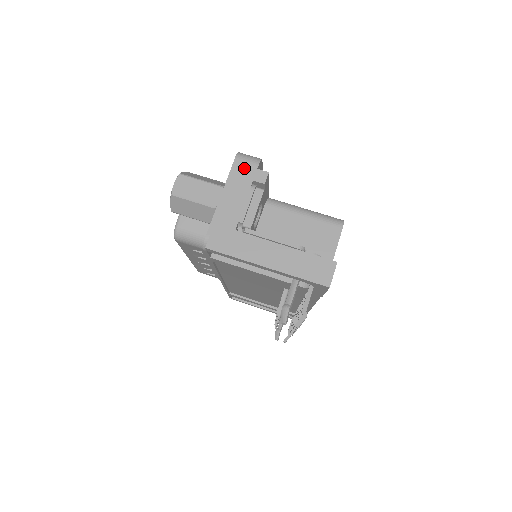
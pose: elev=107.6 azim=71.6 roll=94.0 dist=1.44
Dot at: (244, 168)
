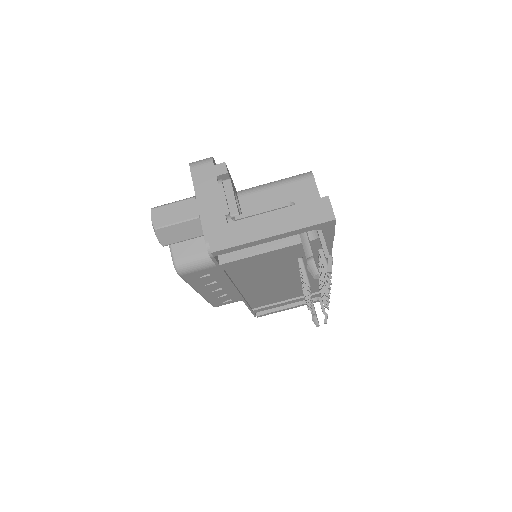
Dot at: (202, 171)
